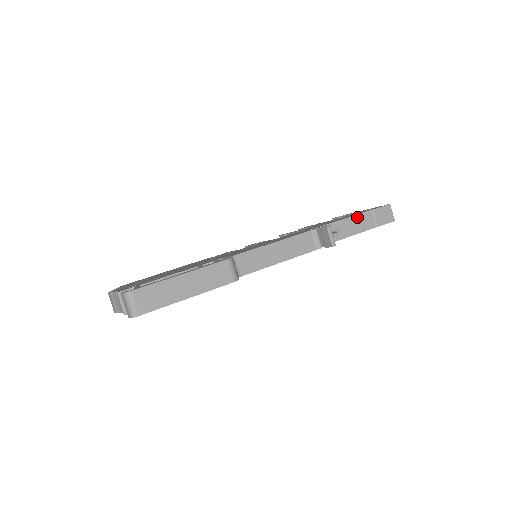
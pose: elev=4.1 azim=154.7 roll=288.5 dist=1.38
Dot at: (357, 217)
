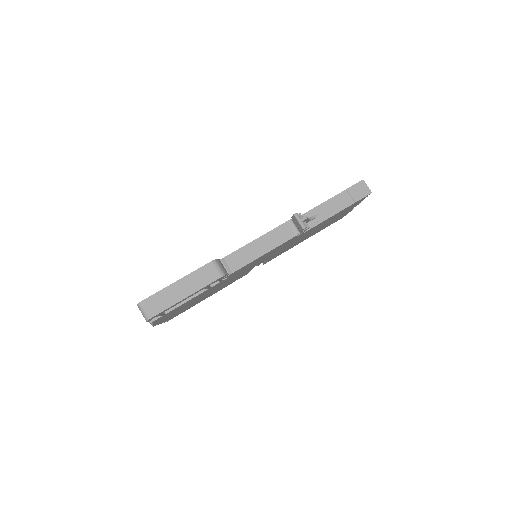
Dot at: (333, 199)
